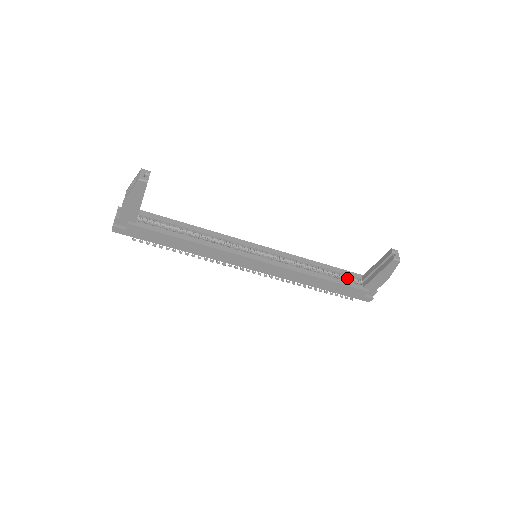
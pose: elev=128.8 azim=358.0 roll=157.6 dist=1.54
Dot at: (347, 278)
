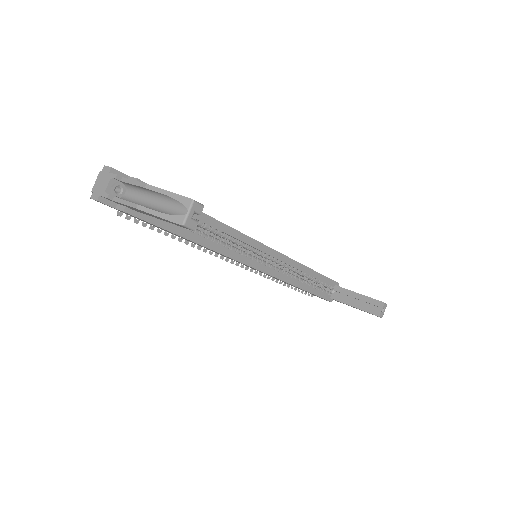
Dot at: (323, 284)
